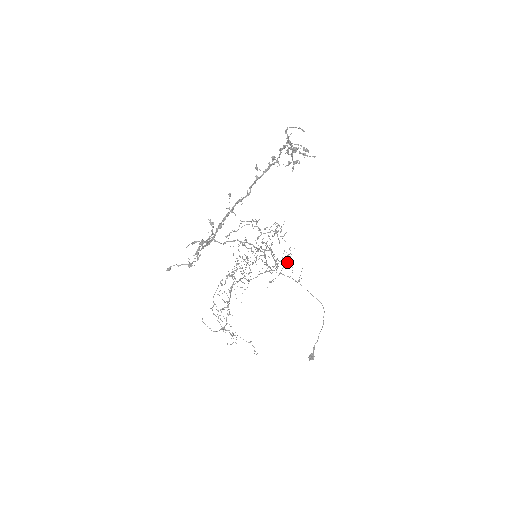
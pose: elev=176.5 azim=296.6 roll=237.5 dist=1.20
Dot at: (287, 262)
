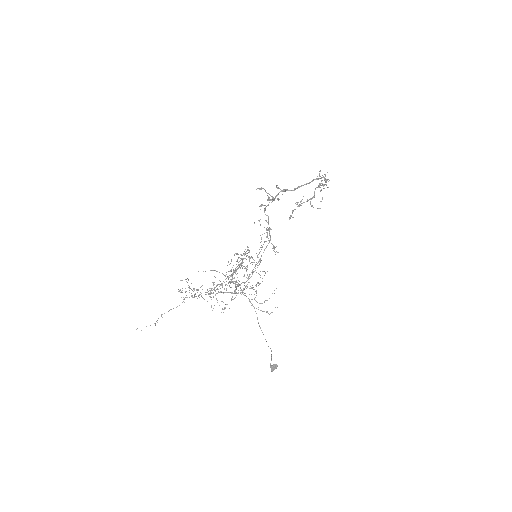
Dot at: occluded
